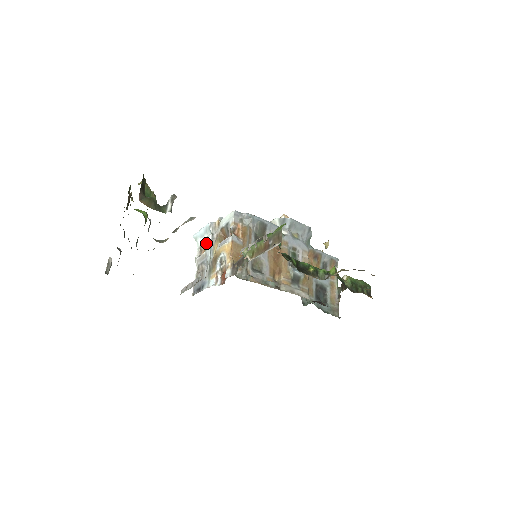
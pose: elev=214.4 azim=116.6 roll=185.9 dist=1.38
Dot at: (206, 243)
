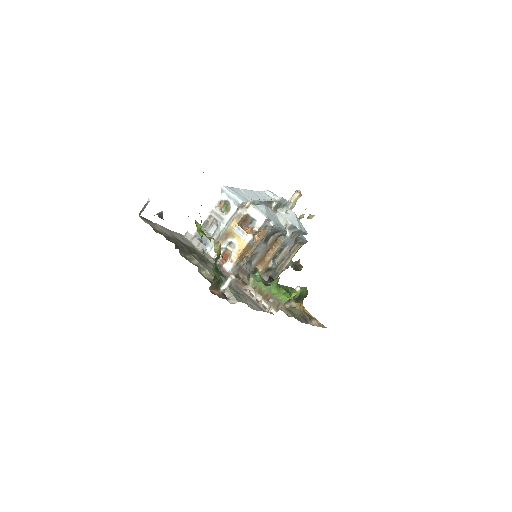
Dot at: (228, 206)
